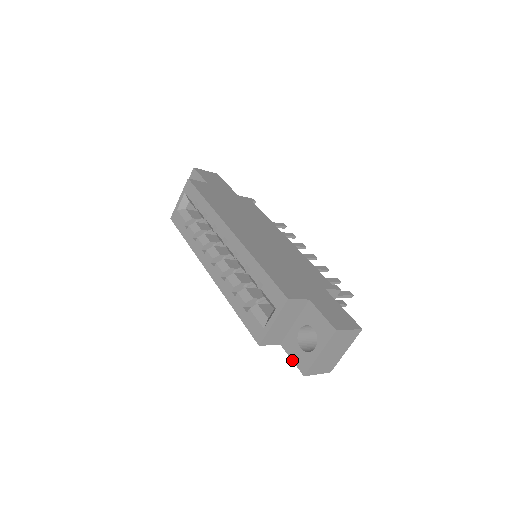
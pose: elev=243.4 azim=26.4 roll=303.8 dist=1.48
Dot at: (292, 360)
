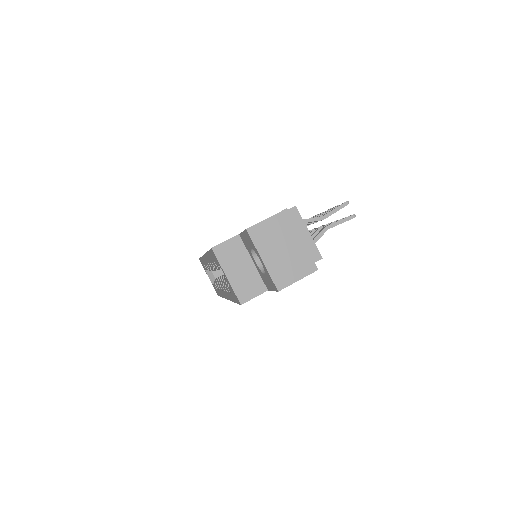
Dot at: occluded
